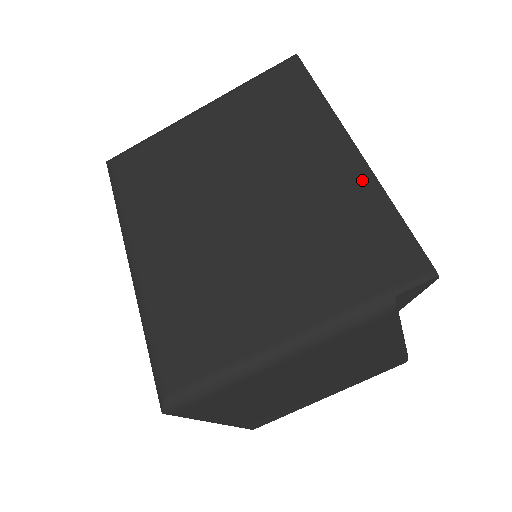
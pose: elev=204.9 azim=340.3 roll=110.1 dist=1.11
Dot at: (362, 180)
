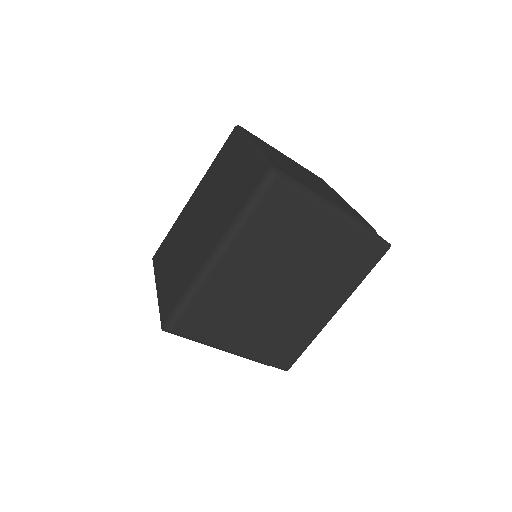
Dot at: (318, 327)
